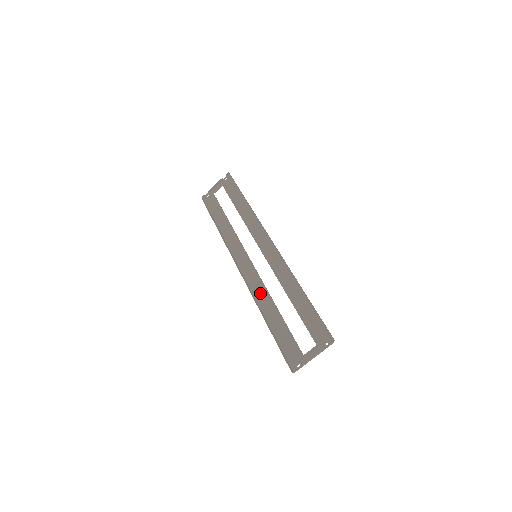
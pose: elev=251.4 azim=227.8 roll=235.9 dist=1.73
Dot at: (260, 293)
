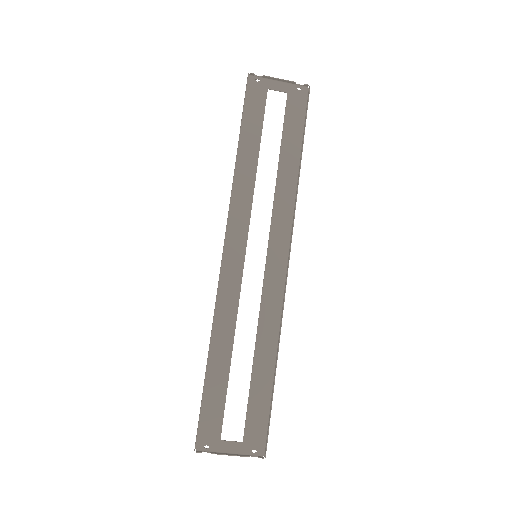
Dot at: (226, 312)
